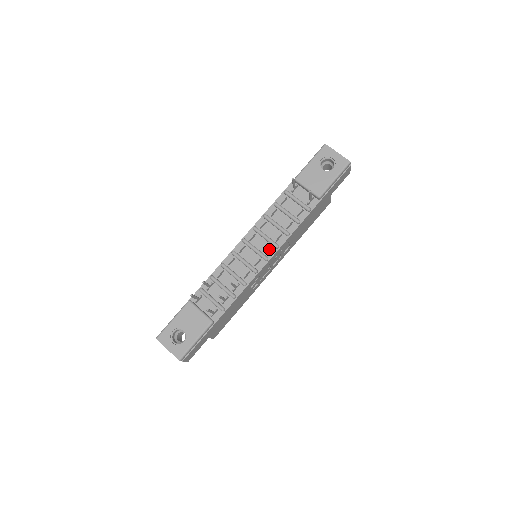
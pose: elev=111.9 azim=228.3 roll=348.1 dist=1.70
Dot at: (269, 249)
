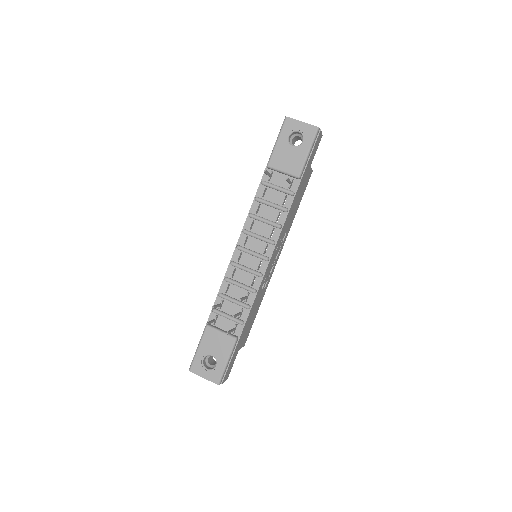
Dot at: (266, 247)
